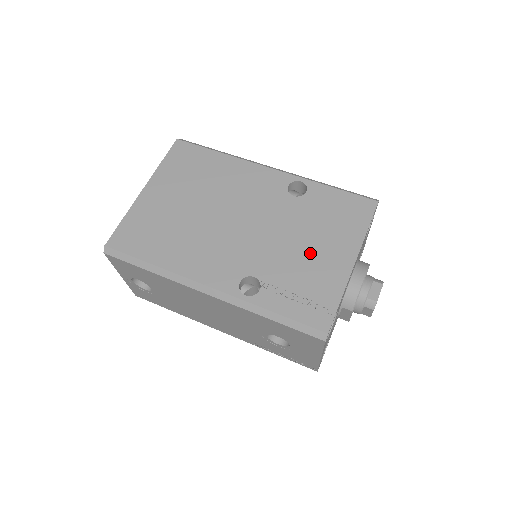
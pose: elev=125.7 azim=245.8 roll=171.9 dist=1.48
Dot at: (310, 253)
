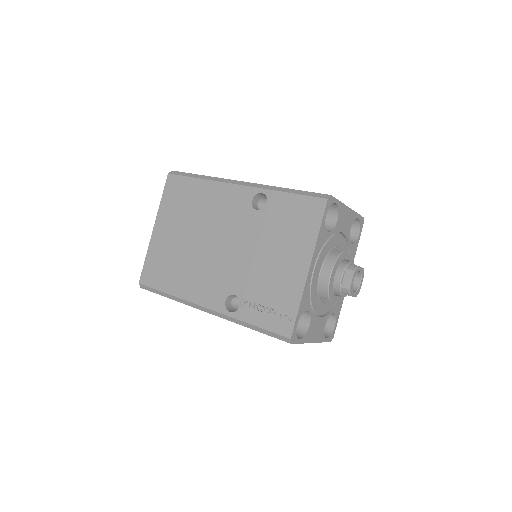
Dot at: (273, 266)
